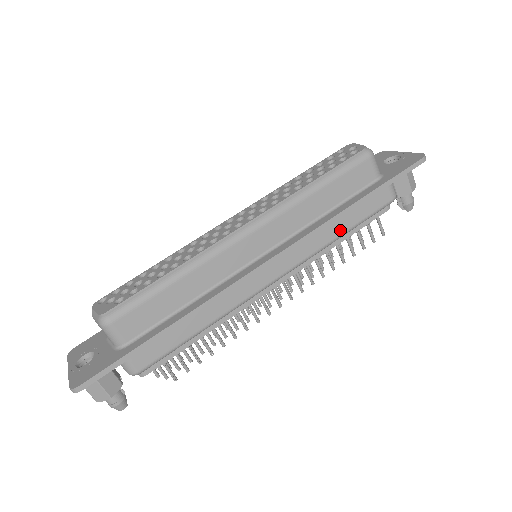
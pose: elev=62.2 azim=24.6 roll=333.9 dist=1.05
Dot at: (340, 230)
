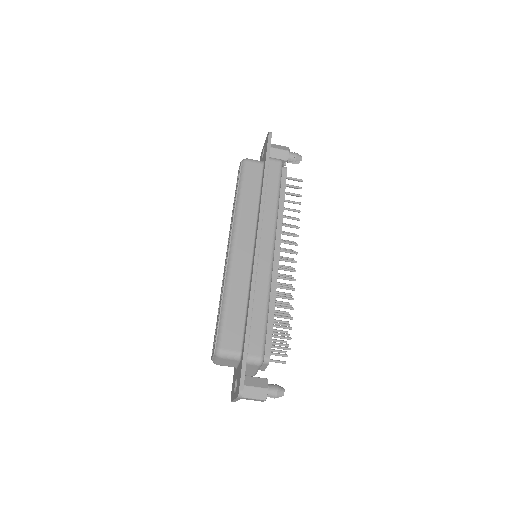
Dot at: (273, 200)
